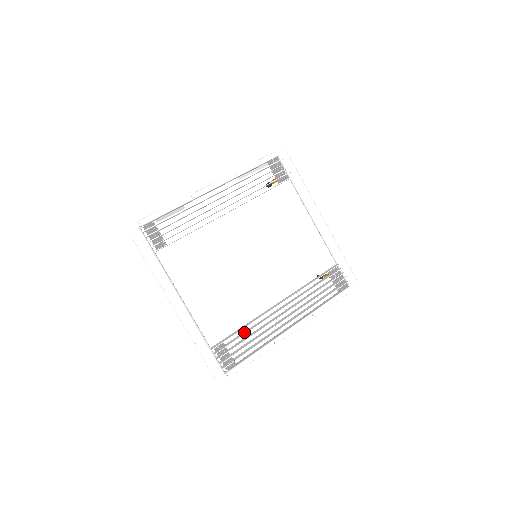
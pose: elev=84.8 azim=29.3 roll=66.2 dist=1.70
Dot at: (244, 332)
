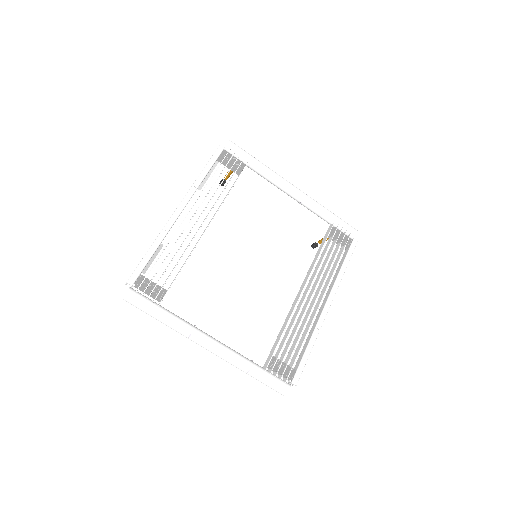
Dot at: (285, 335)
